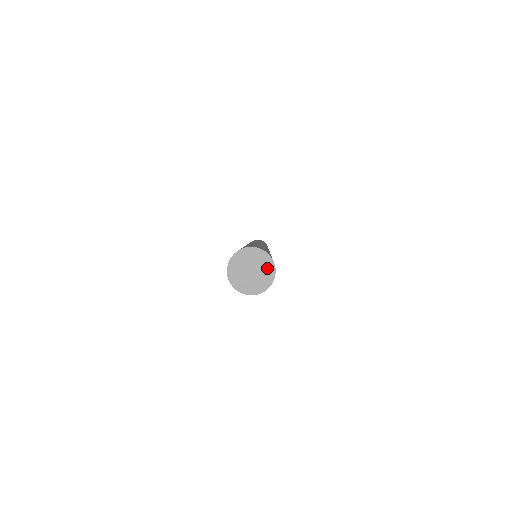
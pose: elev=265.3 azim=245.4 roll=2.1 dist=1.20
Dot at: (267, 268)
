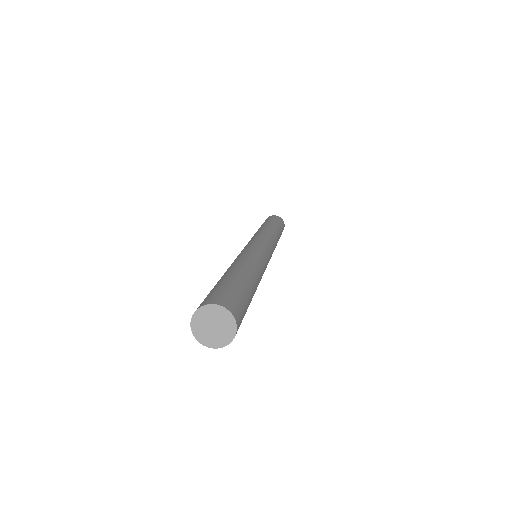
Dot at: (228, 333)
